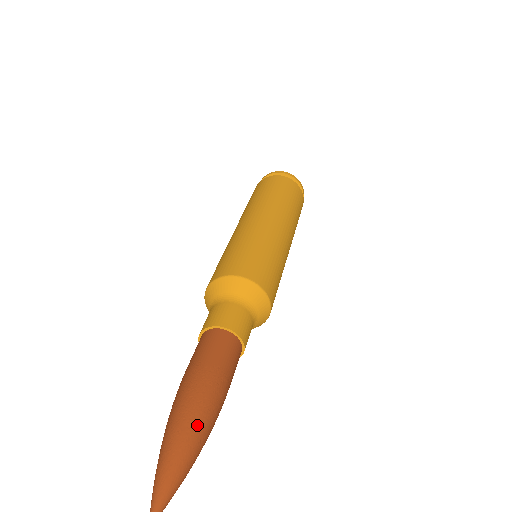
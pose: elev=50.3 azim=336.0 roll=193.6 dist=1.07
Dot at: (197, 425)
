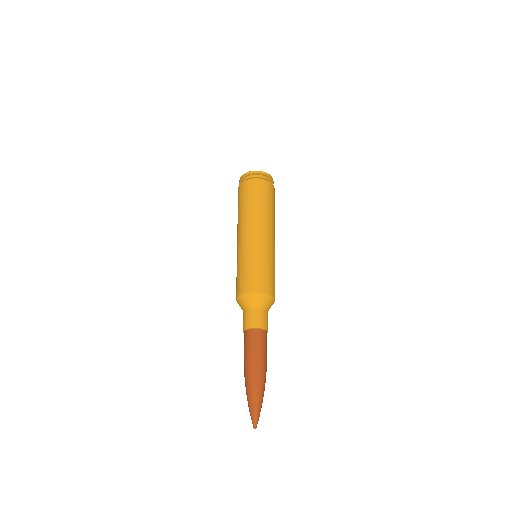
Dot at: (256, 386)
